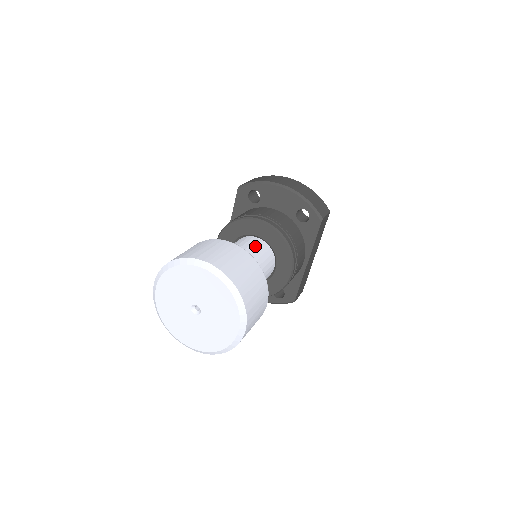
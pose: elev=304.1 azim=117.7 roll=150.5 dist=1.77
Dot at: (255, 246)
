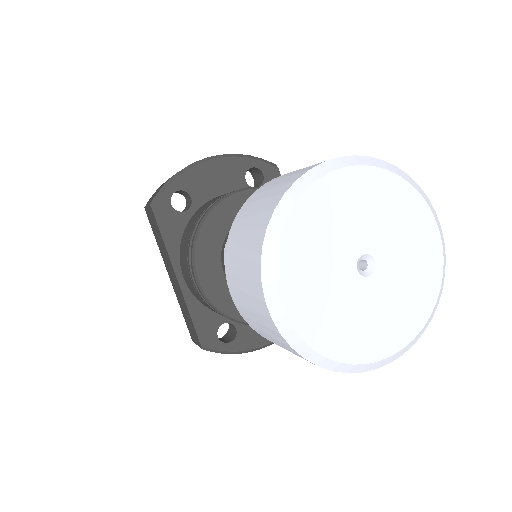
Dot at: occluded
